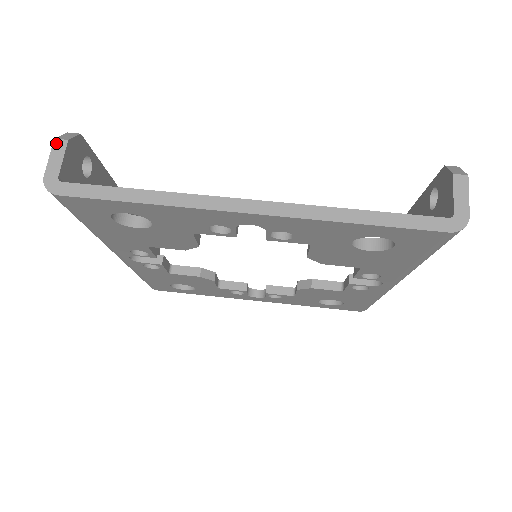
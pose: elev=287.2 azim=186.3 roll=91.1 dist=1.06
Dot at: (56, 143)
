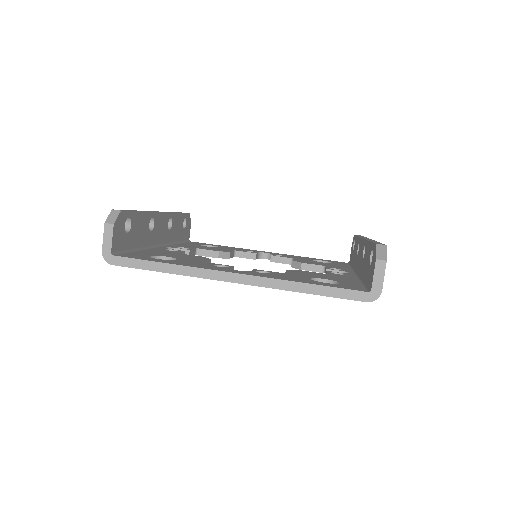
Dot at: (106, 226)
